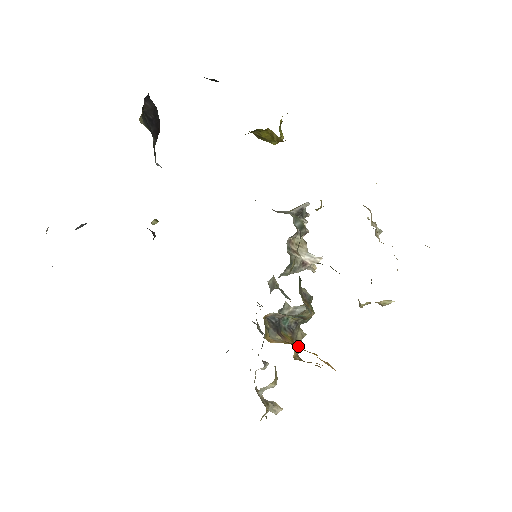
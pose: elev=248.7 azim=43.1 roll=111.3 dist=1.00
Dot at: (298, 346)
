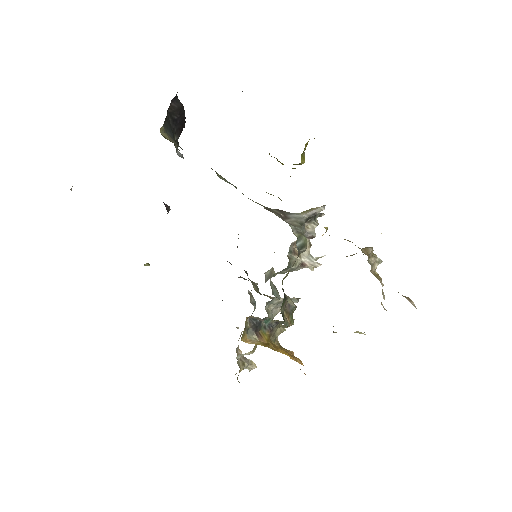
Dot at: (275, 339)
